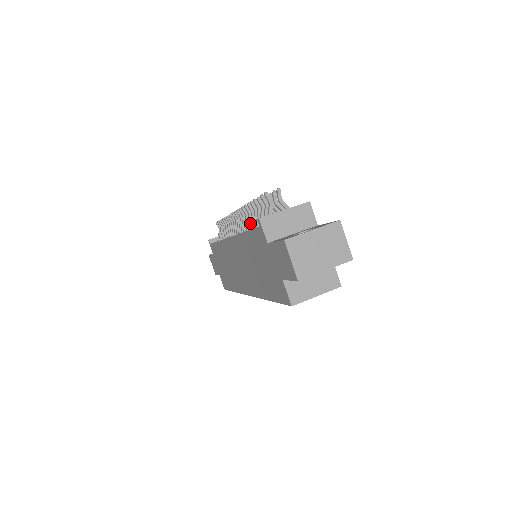
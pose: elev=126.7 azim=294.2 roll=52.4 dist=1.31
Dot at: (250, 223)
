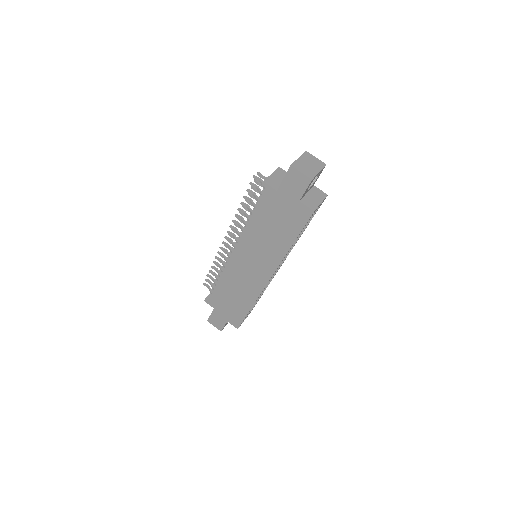
Dot at: (247, 218)
